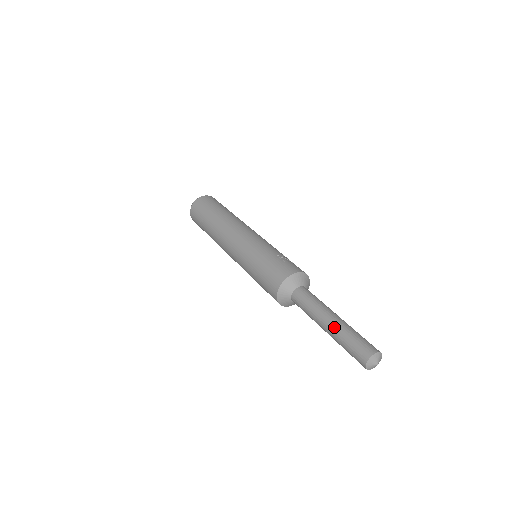
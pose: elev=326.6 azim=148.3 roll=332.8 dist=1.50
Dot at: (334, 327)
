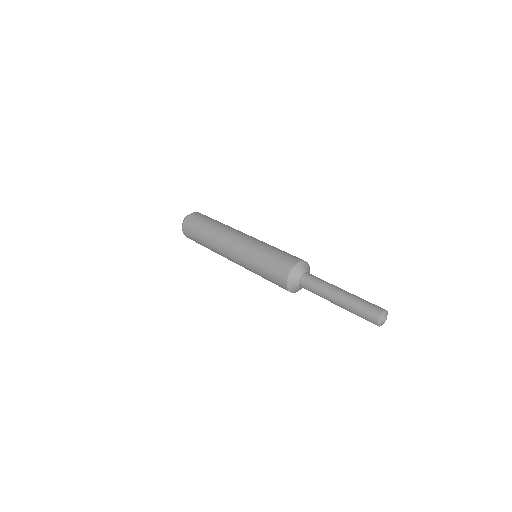
Dot at: (348, 293)
